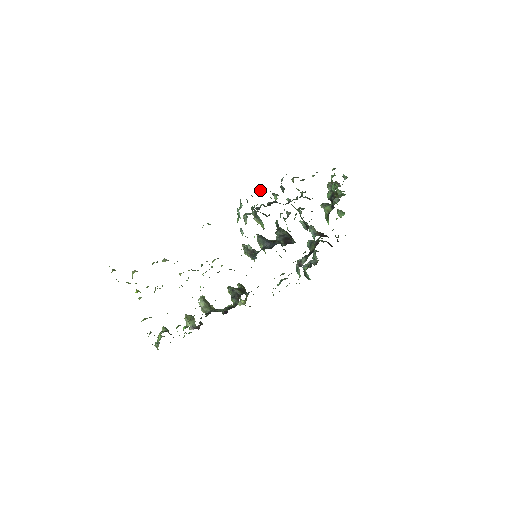
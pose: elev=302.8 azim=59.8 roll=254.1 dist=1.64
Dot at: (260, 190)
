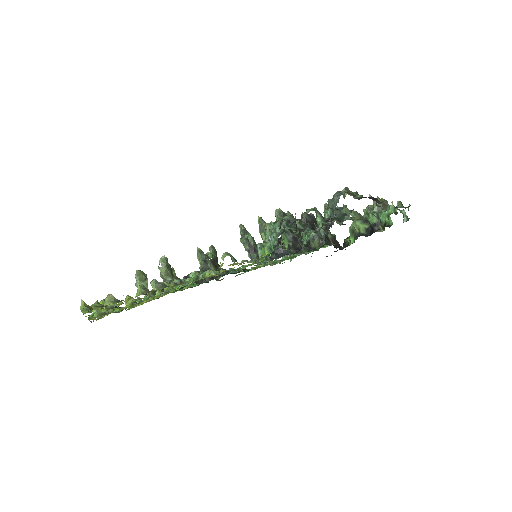
Dot at: occluded
